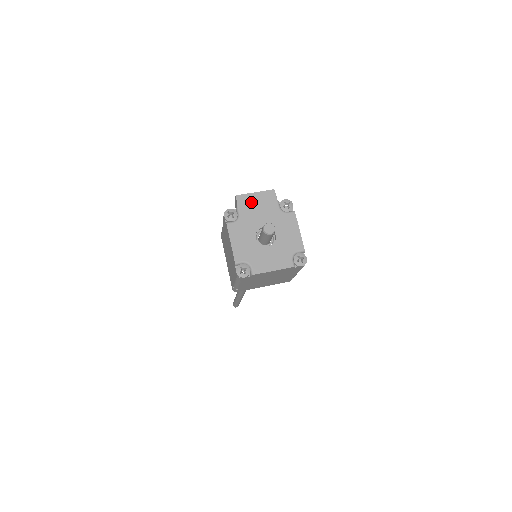
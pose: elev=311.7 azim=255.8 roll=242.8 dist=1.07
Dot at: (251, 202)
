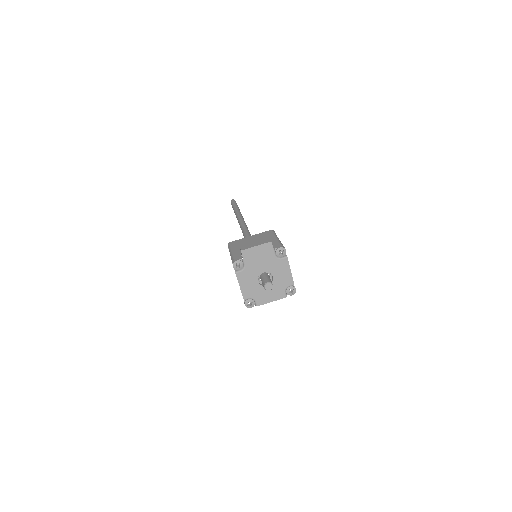
Dot at: (253, 254)
